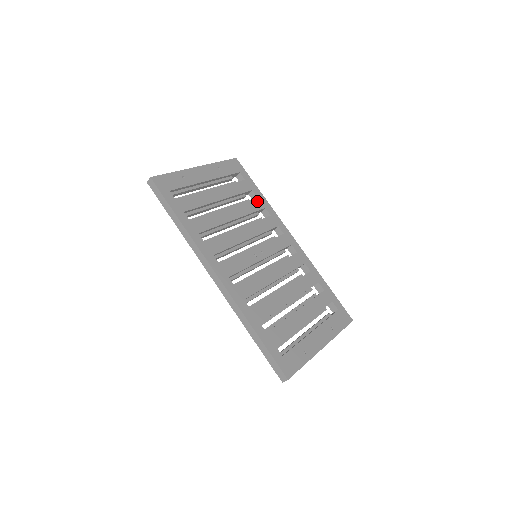
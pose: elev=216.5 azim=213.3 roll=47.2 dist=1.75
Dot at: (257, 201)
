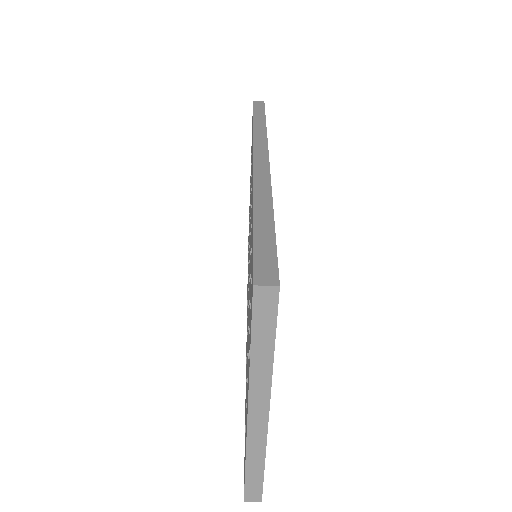
Dot at: occluded
